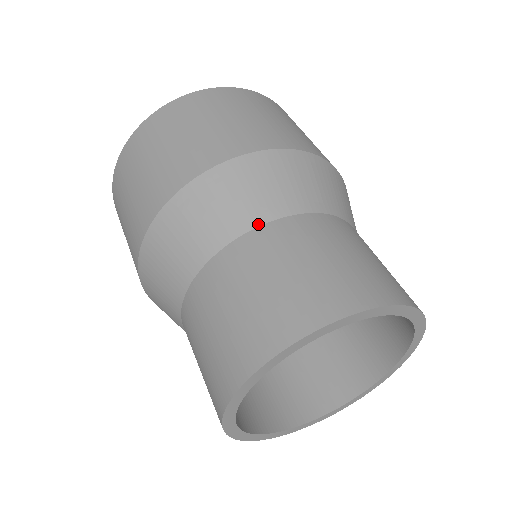
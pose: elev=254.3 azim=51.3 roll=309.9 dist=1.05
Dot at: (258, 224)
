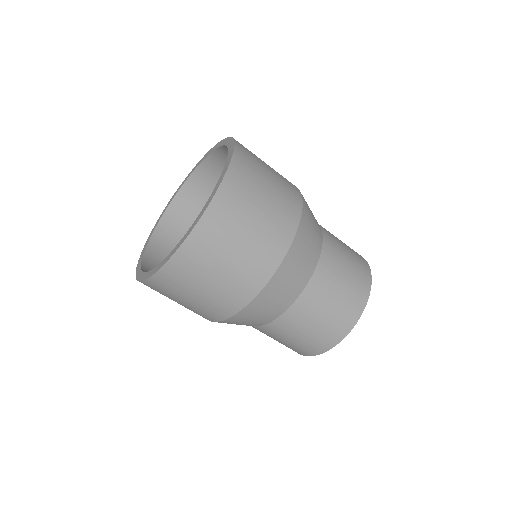
Dot at: (277, 317)
